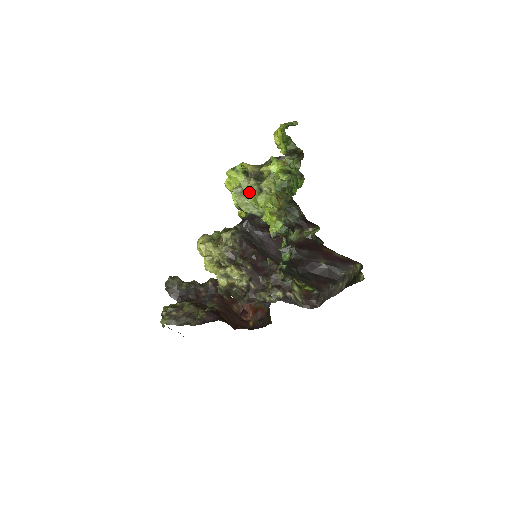
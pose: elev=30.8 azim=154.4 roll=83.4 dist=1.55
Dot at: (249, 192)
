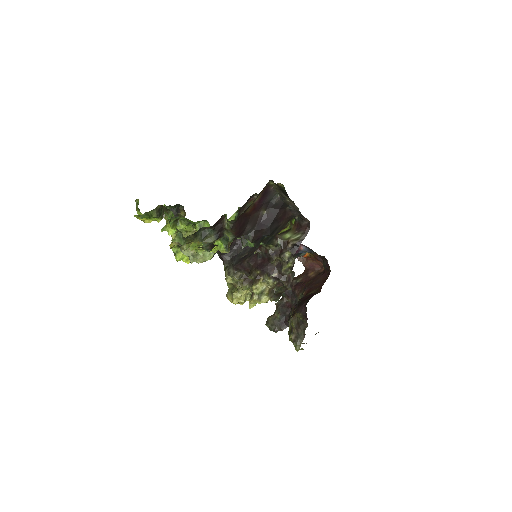
Dot at: (194, 251)
